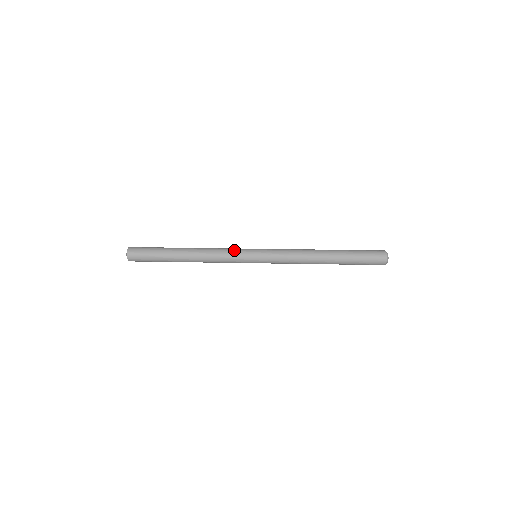
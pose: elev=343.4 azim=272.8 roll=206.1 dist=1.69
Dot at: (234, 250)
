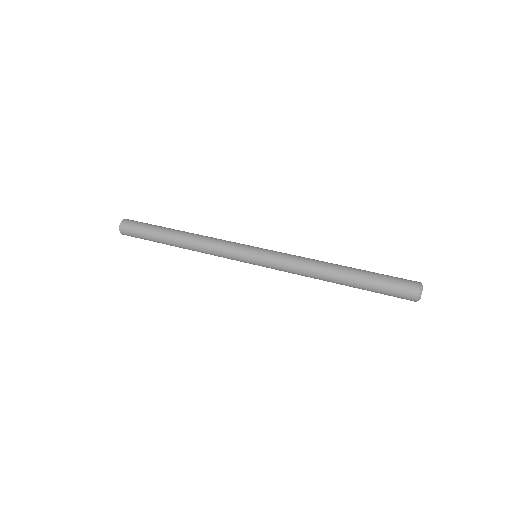
Dot at: (229, 249)
